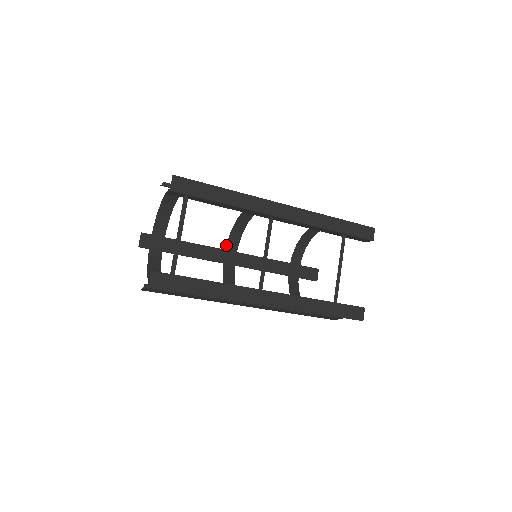
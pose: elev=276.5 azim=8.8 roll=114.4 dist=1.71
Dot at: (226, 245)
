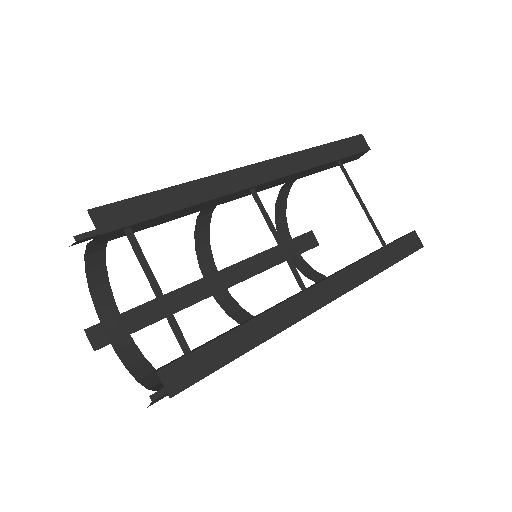
Dot at: occluded
